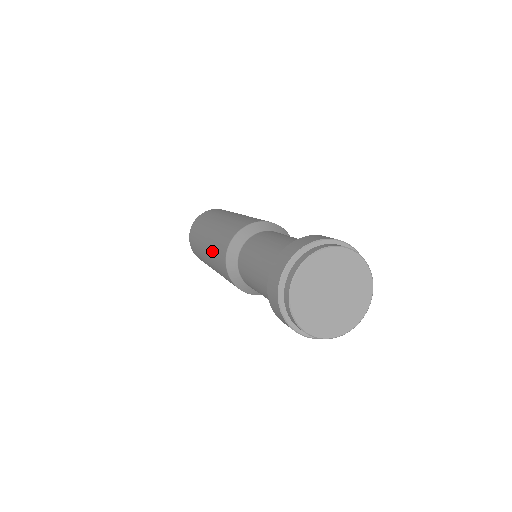
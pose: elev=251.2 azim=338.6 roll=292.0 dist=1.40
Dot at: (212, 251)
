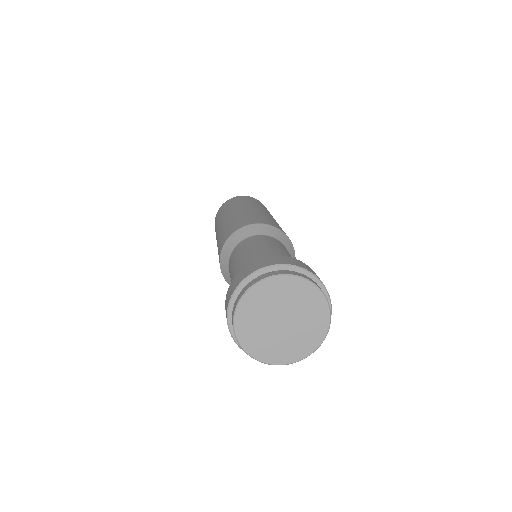
Dot at: occluded
